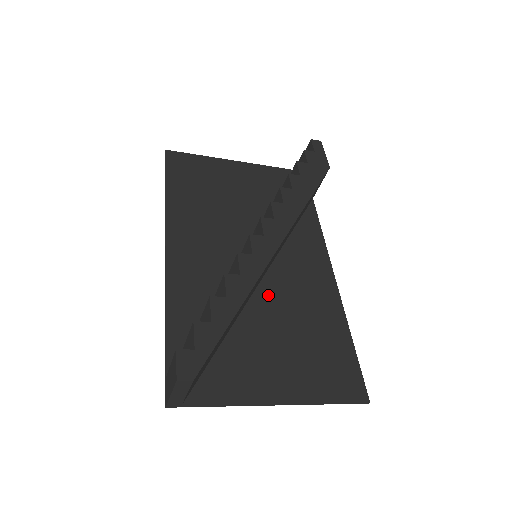
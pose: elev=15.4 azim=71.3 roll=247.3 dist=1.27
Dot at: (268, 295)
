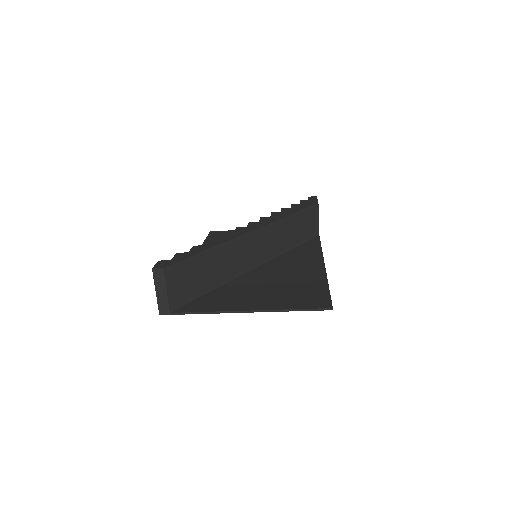
Dot at: (260, 272)
